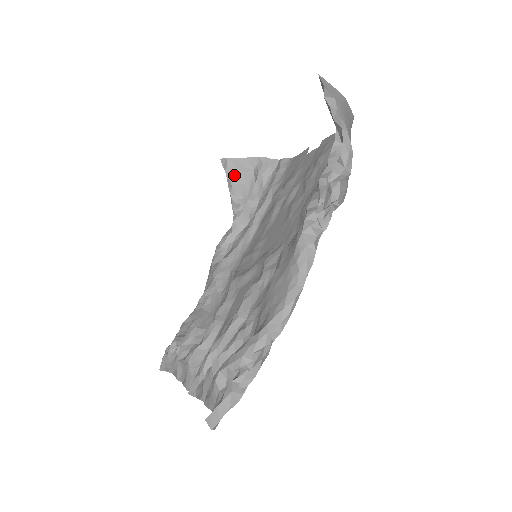
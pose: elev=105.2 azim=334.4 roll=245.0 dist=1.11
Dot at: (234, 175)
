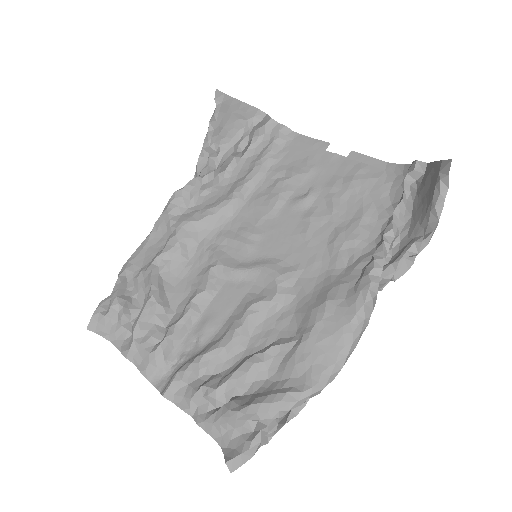
Dot at: (223, 116)
